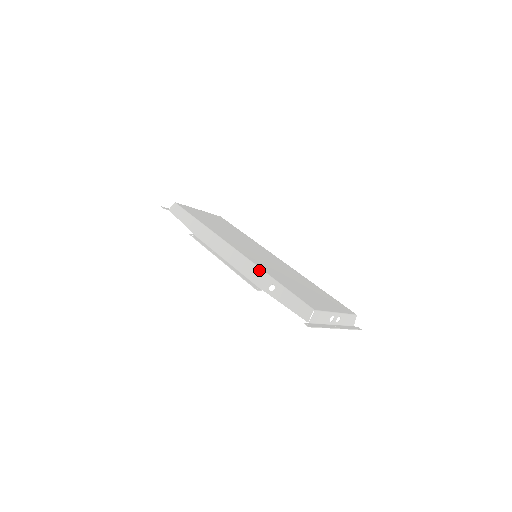
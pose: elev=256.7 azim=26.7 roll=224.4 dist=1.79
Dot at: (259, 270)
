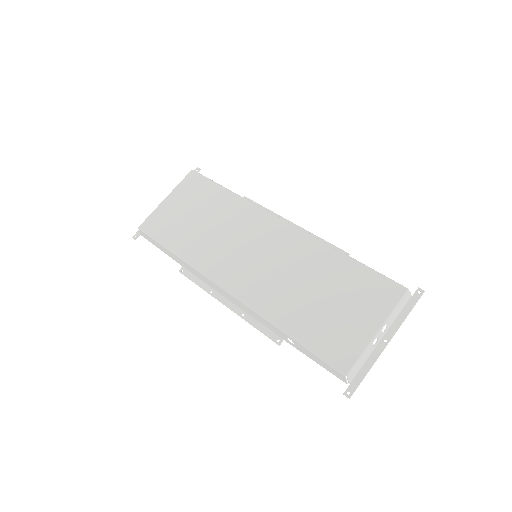
Dot at: (266, 321)
